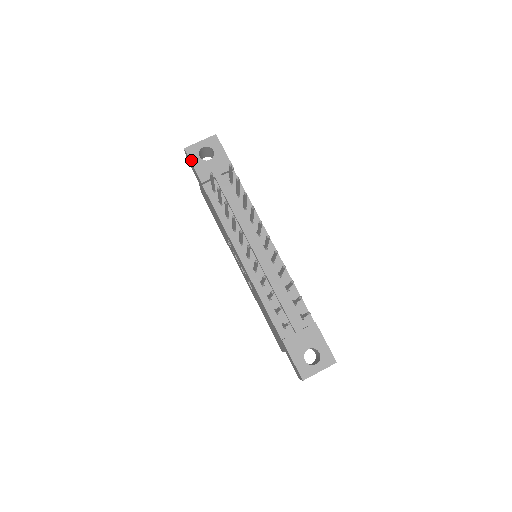
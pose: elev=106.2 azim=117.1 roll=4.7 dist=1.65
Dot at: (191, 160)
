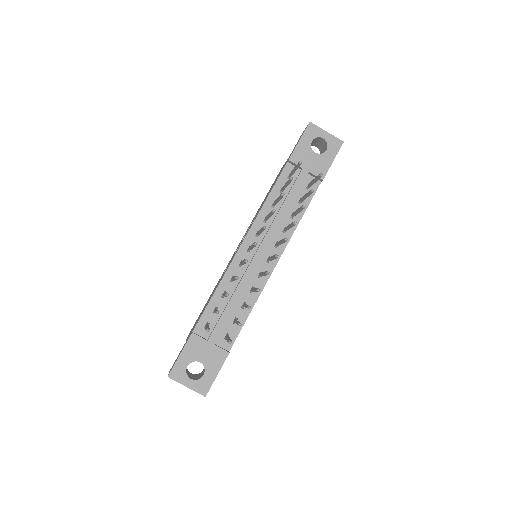
Dot at: (303, 135)
